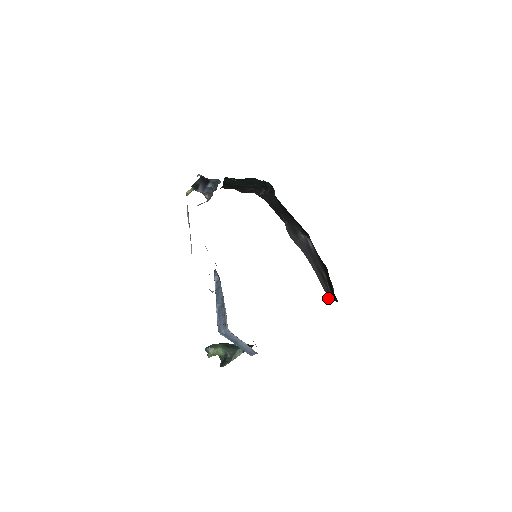
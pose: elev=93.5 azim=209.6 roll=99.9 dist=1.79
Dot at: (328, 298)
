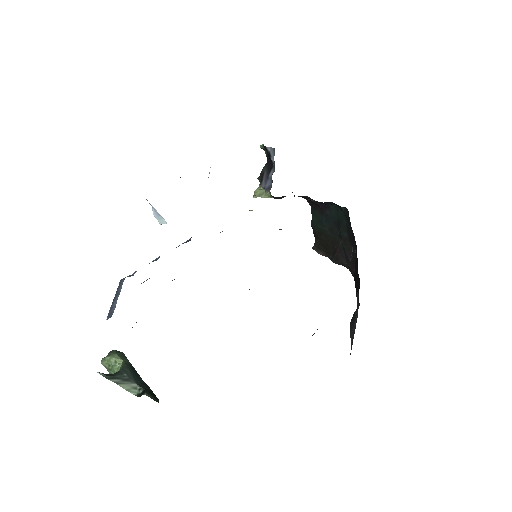
Dot at: occluded
